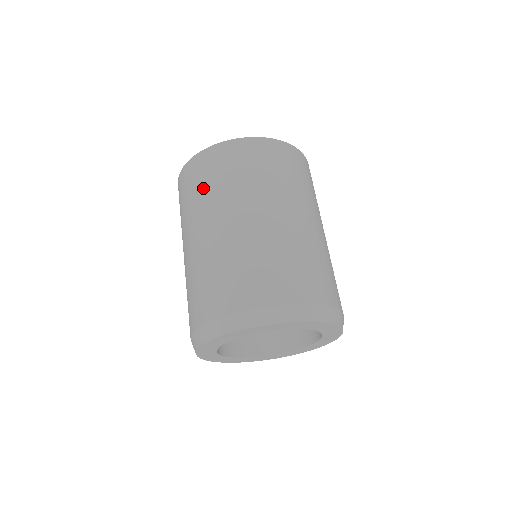
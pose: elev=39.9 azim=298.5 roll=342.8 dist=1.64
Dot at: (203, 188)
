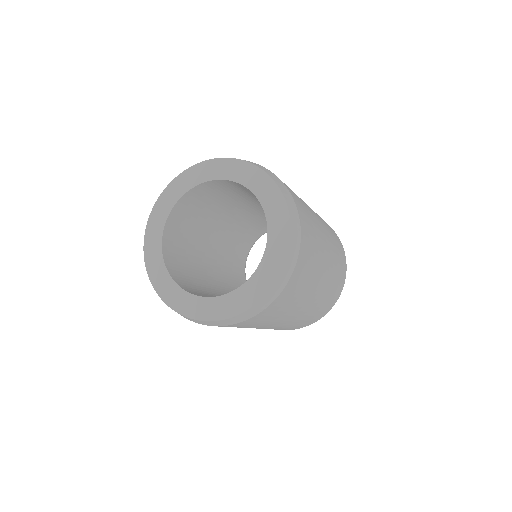
Dot at: occluded
